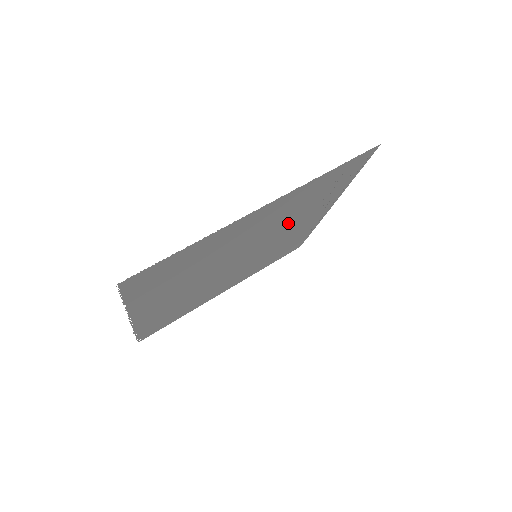
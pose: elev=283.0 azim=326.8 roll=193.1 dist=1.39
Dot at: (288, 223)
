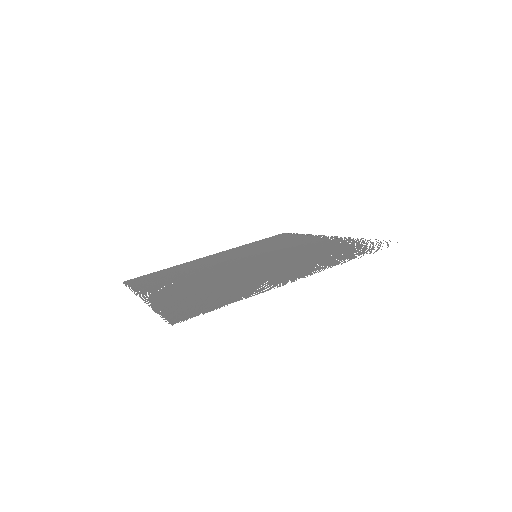
Dot at: (299, 254)
